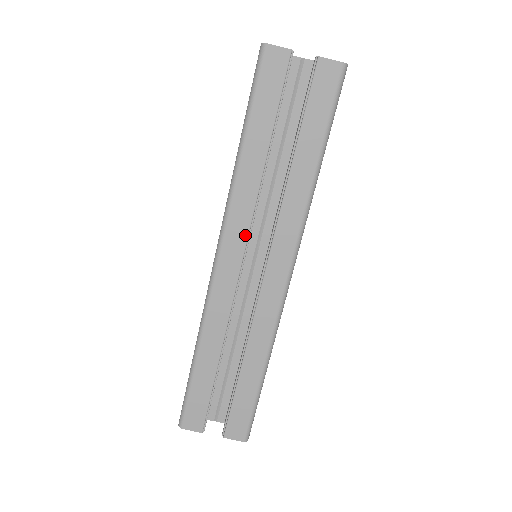
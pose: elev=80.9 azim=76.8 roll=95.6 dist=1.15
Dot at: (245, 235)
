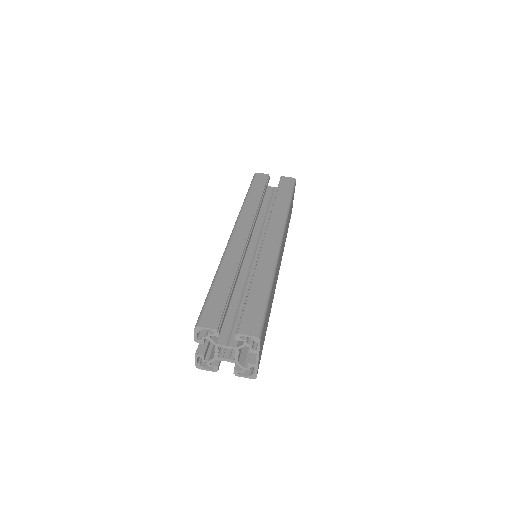
Dot at: (250, 224)
